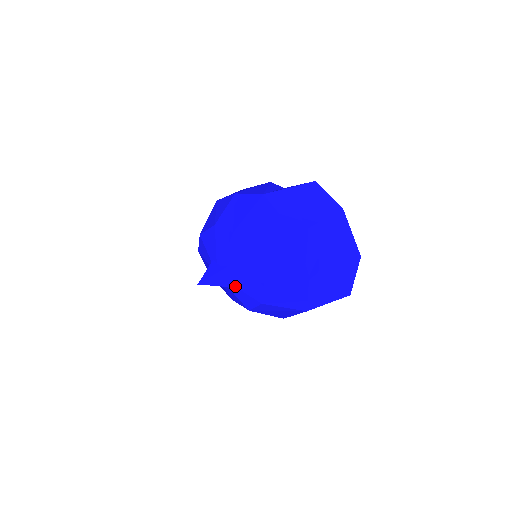
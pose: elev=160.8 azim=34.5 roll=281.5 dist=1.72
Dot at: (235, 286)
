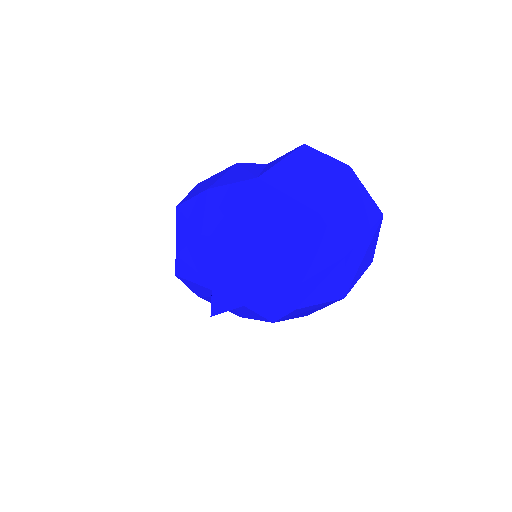
Dot at: (255, 301)
